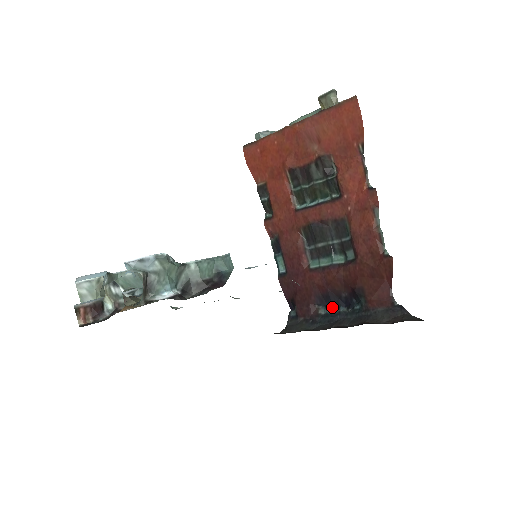
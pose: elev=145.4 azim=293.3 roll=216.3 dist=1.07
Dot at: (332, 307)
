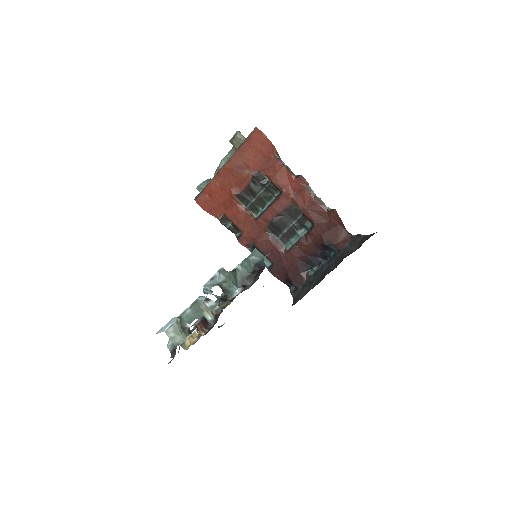
Dot at: (316, 266)
